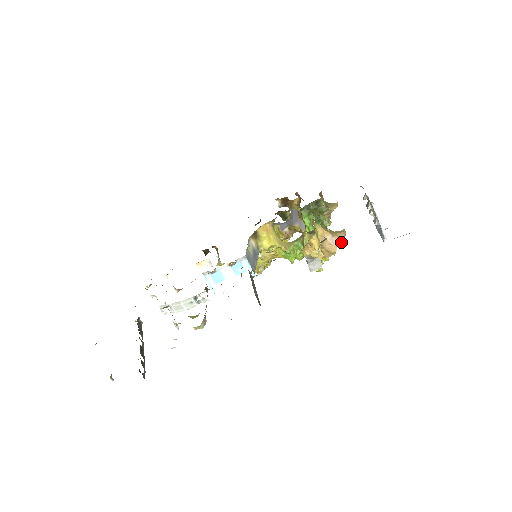
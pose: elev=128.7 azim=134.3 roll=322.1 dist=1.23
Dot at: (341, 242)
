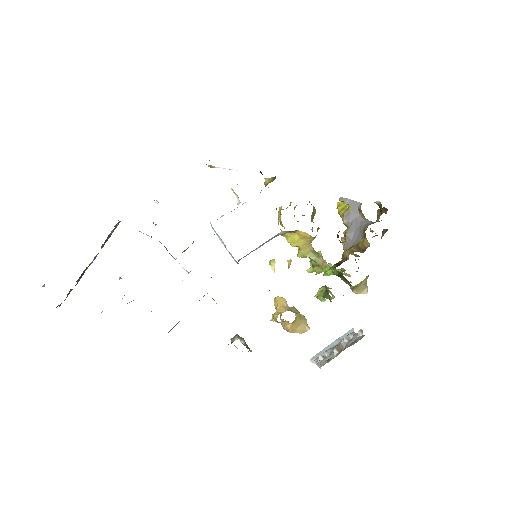
Dot at: occluded
